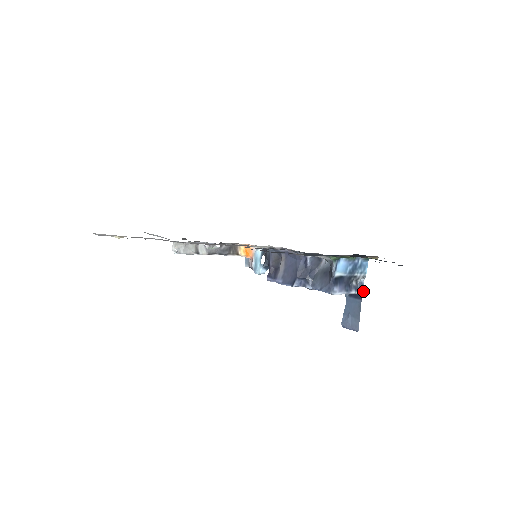
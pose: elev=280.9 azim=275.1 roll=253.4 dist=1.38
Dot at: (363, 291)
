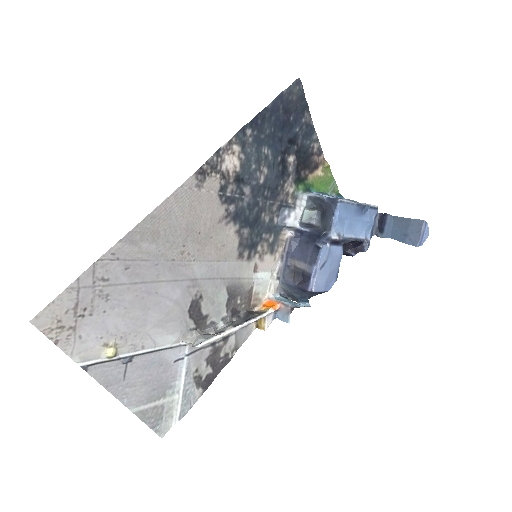
Dot at: (374, 206)
